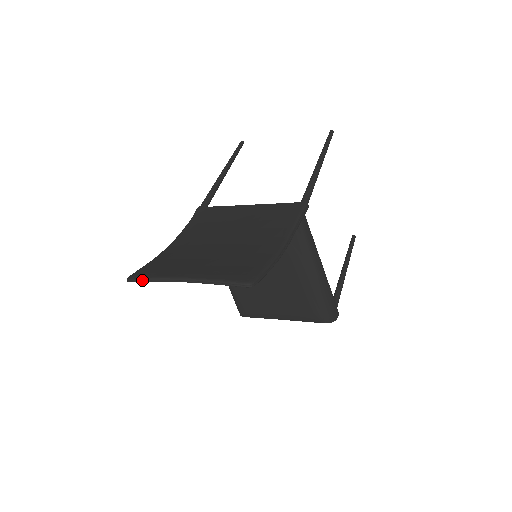
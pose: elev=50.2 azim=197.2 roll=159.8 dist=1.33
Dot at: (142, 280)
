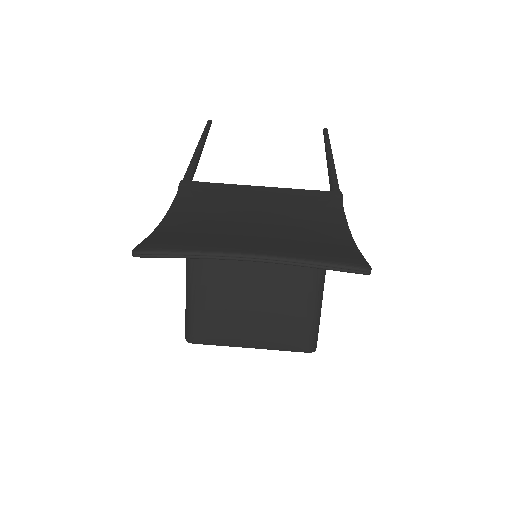
Dot at: (169, 254)
